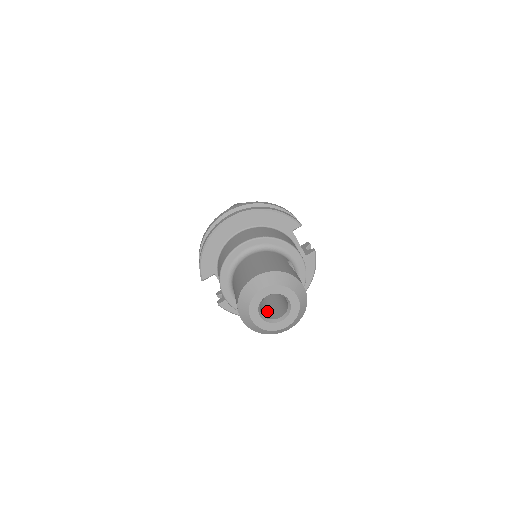
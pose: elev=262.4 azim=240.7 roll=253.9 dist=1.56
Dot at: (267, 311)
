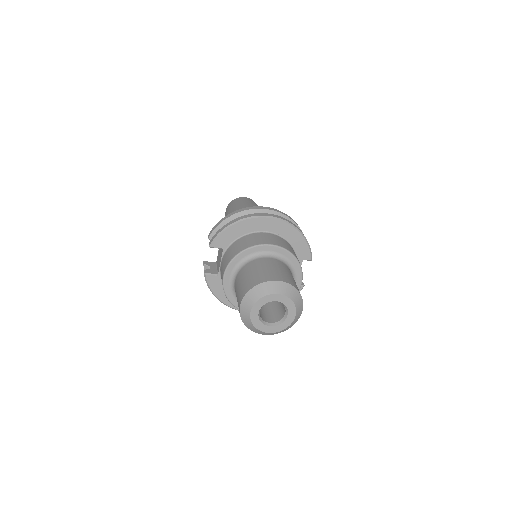
Dot at: (260, 310)
